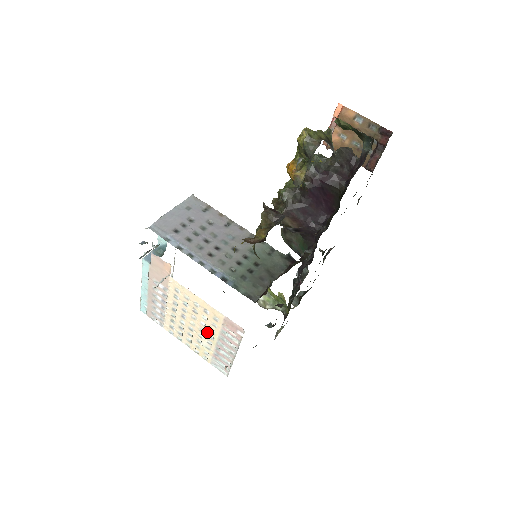
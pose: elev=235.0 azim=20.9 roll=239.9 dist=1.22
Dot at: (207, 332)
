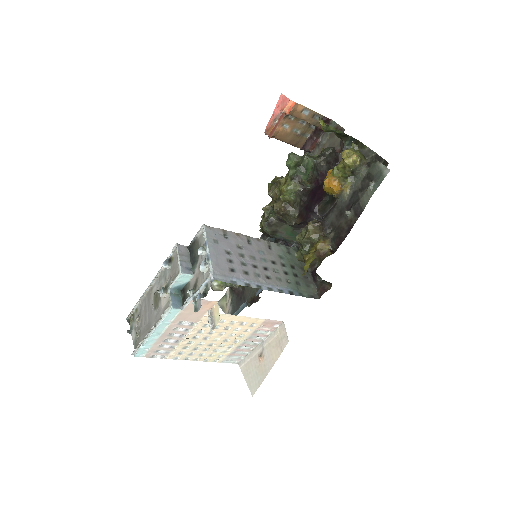
Dot at: (233, 339)
